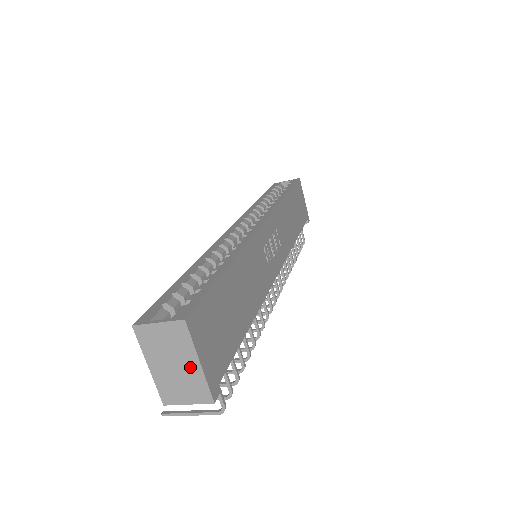
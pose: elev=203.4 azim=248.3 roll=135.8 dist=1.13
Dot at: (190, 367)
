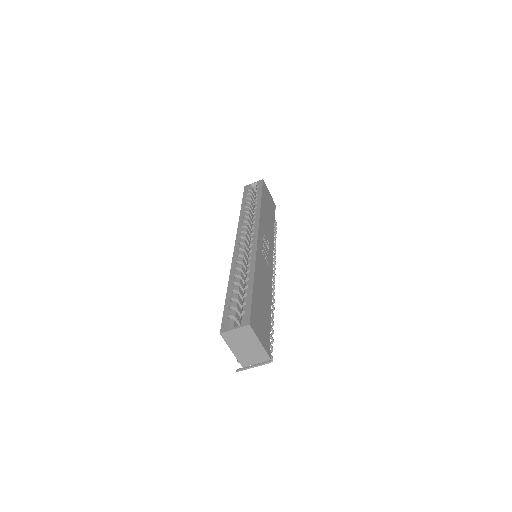
Dot at: (255, 346)
